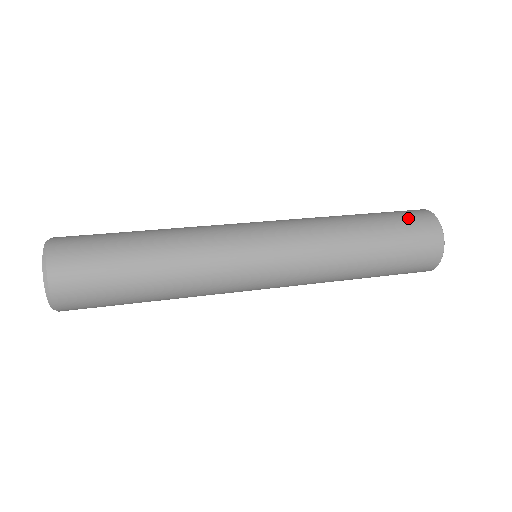
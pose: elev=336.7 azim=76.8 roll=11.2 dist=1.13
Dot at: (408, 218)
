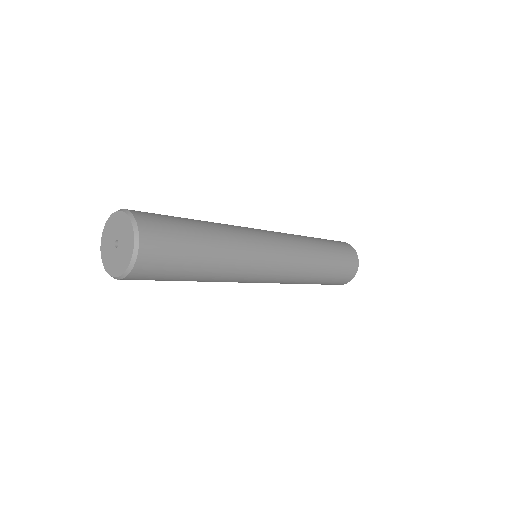
Dot at: occluded
